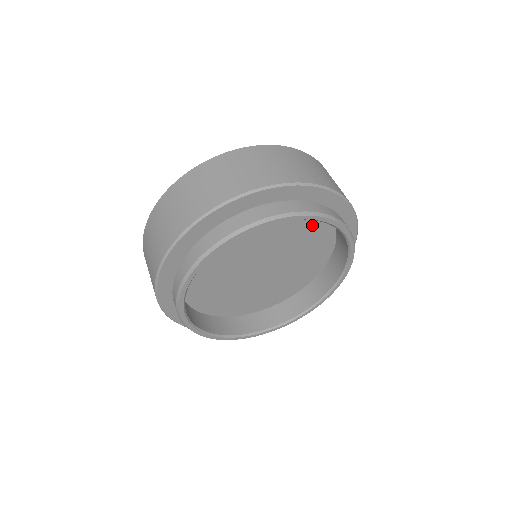
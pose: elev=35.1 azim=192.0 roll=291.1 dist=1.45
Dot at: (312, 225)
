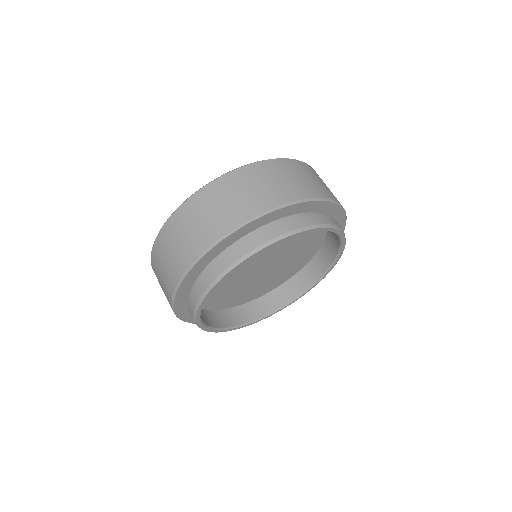
Dot at: occluded
